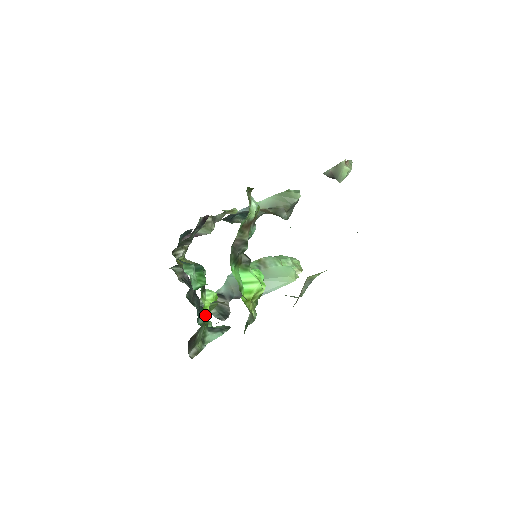
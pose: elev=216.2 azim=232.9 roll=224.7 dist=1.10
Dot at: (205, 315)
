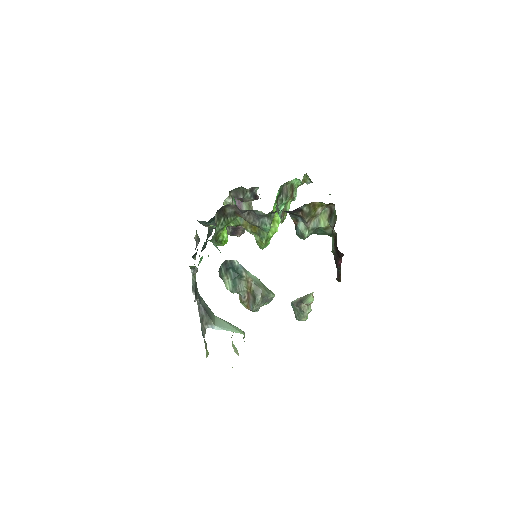
Dot at: (223, 230)
